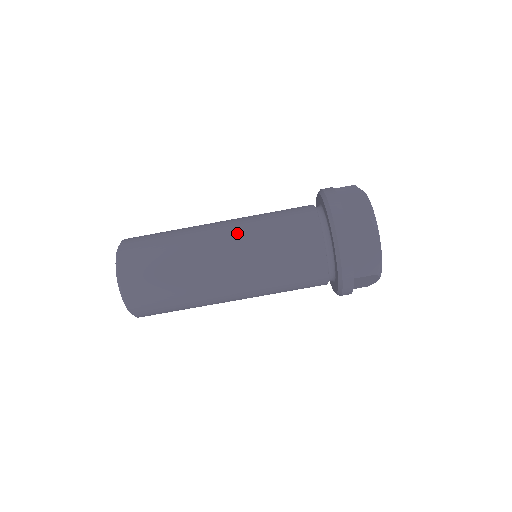
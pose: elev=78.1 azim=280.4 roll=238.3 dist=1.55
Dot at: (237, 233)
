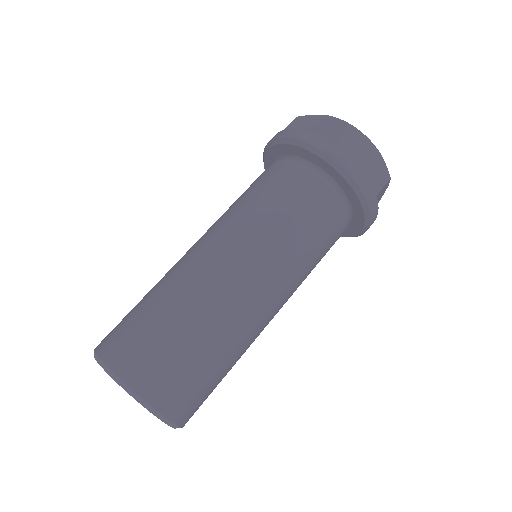
Dot at: (229, 236)
